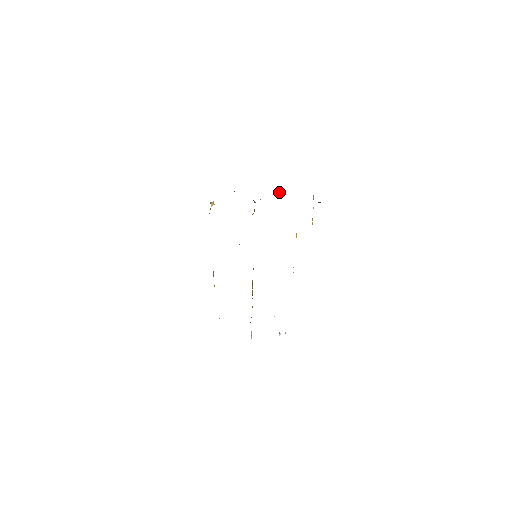
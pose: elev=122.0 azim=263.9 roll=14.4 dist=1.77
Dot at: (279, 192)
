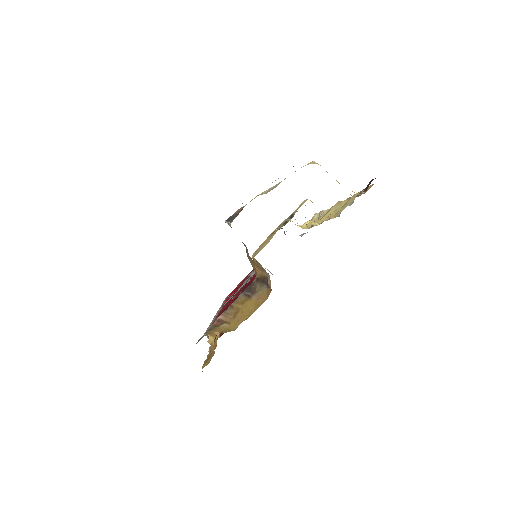
Dot at: occluded
